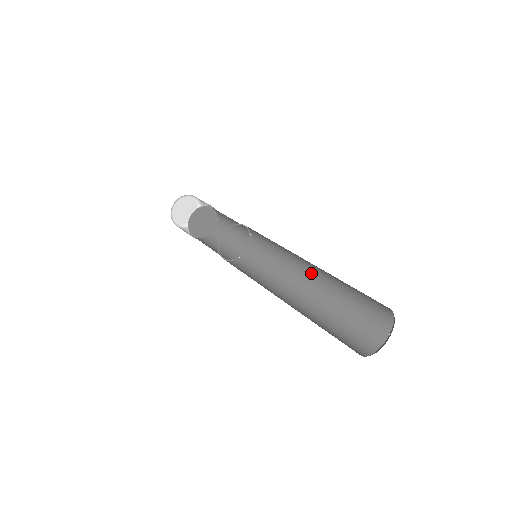
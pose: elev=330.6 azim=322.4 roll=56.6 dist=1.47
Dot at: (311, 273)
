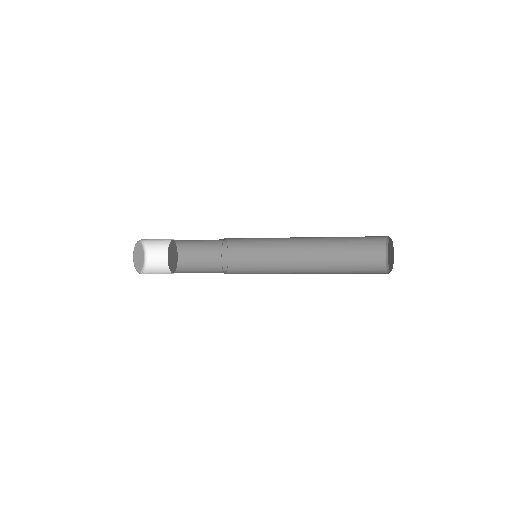
Dot at: (305, 271)
